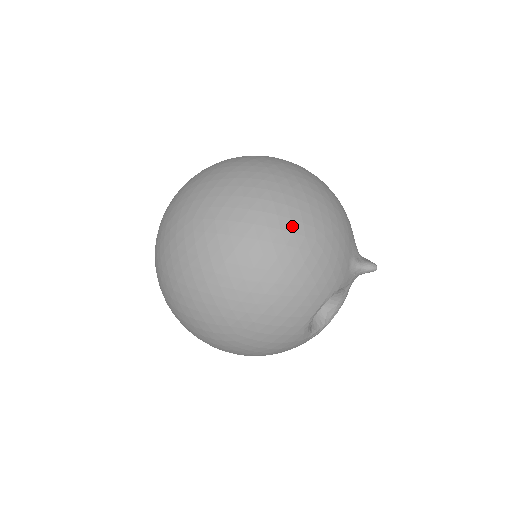
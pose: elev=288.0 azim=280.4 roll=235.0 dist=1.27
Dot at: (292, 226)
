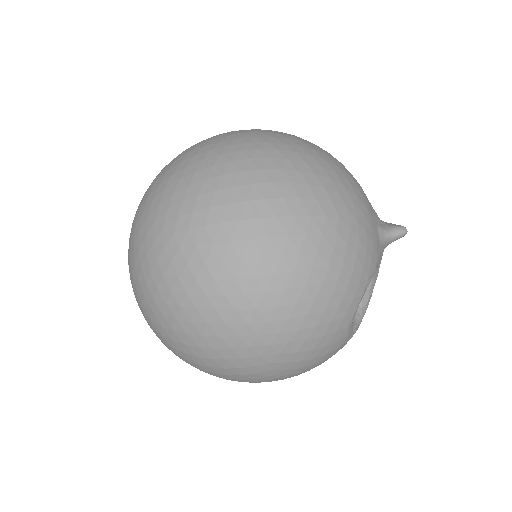
Dot at: (306, 208)
